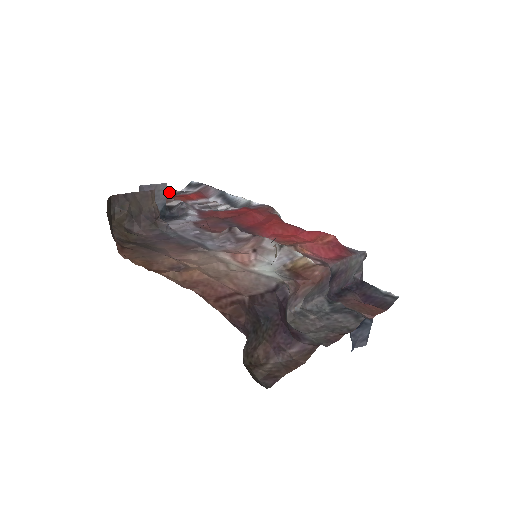
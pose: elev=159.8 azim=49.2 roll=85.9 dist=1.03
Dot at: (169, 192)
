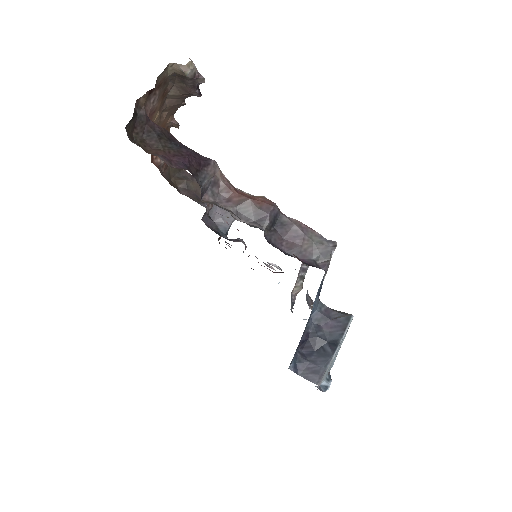
Dot at: occluded
